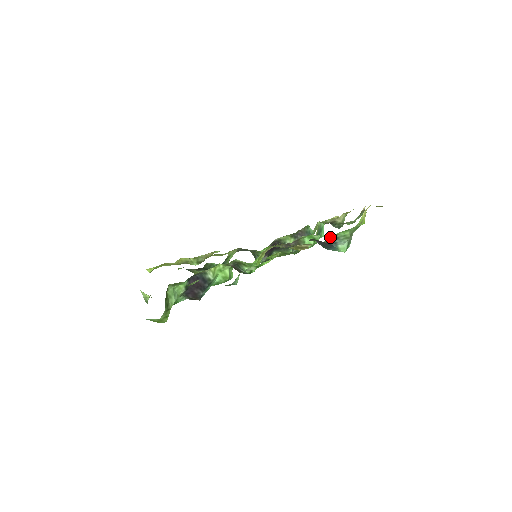
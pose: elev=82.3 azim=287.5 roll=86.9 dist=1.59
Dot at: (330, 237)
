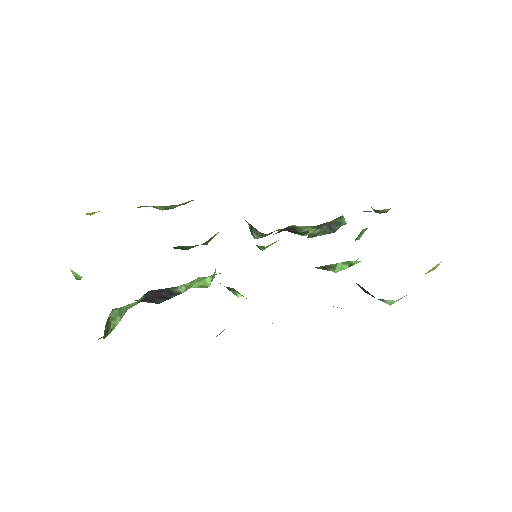
Dot at: occluded
